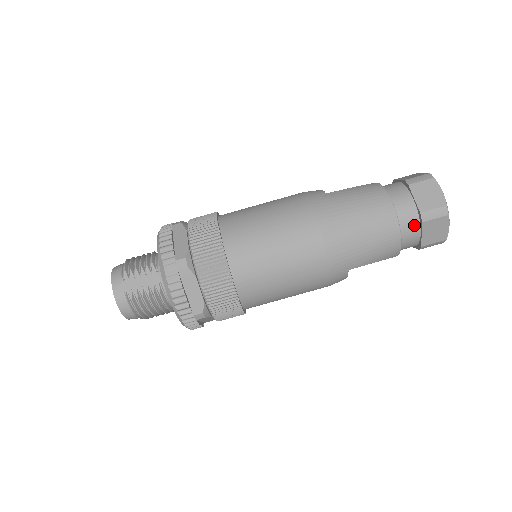
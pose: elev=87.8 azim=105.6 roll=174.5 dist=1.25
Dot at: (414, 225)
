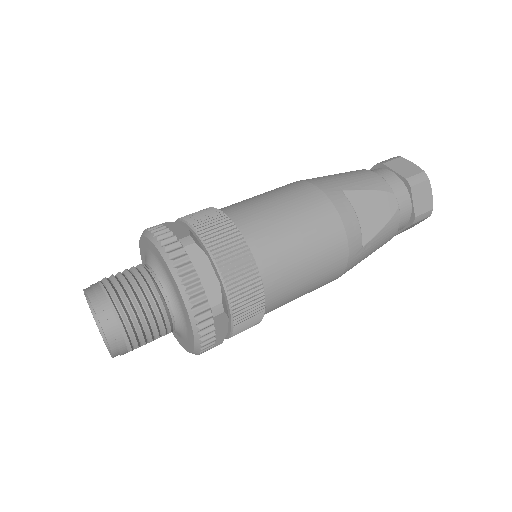
Dot at: (380, 171)
